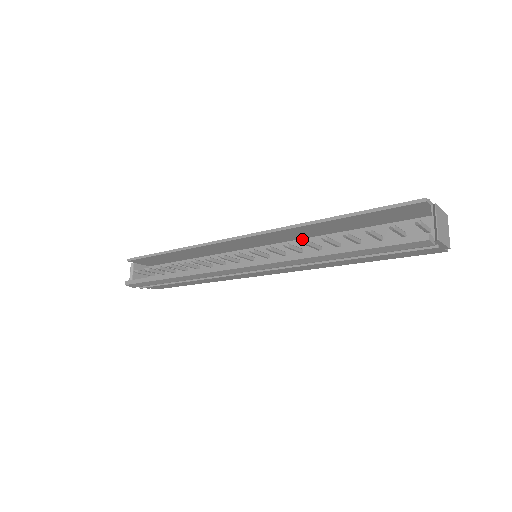
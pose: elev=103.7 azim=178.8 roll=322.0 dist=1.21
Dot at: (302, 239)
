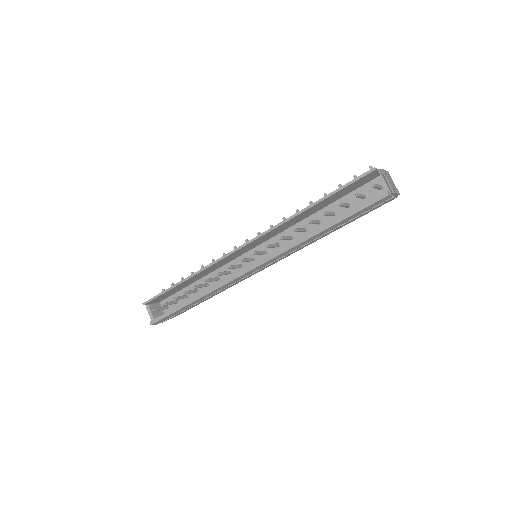
Dot at: (287, 229)
